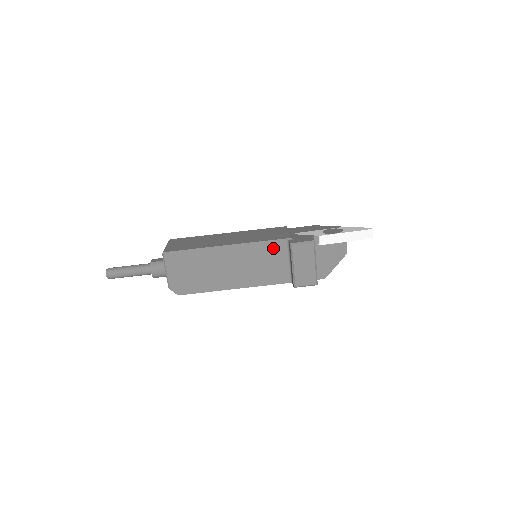
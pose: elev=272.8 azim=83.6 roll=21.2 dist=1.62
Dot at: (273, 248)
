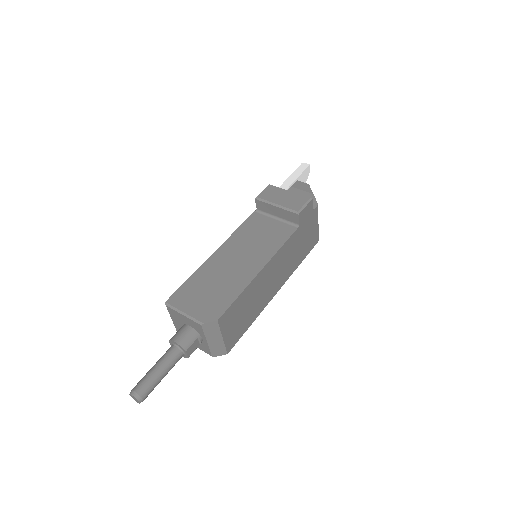
Dot at: (253, 223)
